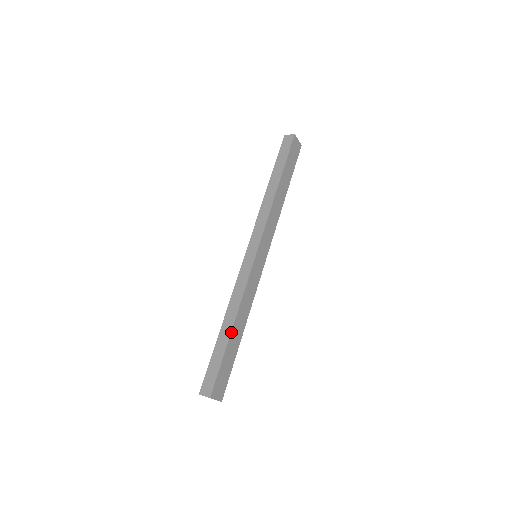
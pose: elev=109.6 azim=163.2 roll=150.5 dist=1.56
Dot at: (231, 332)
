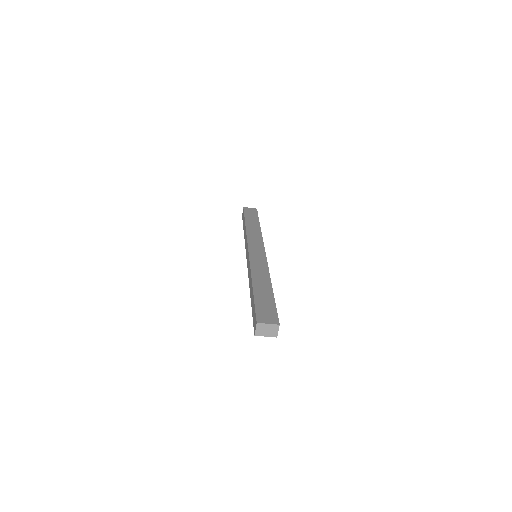
Dot at: (253, 287)
